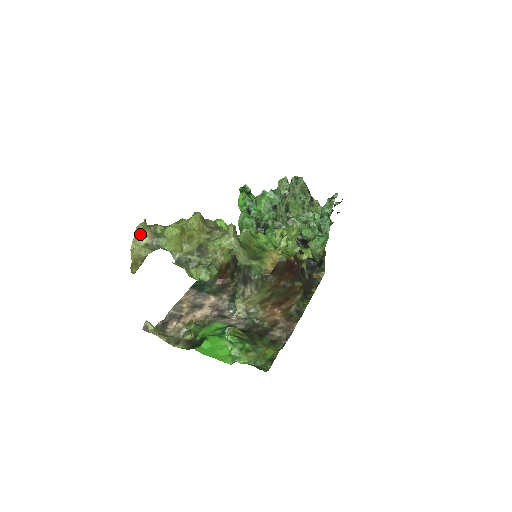
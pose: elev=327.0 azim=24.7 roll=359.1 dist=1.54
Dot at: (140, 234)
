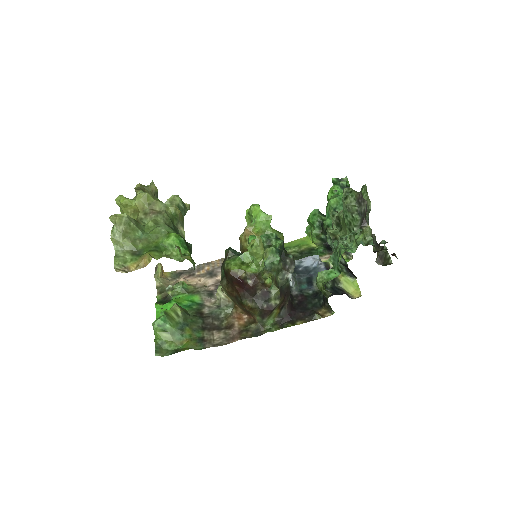
Dot at: occluded
